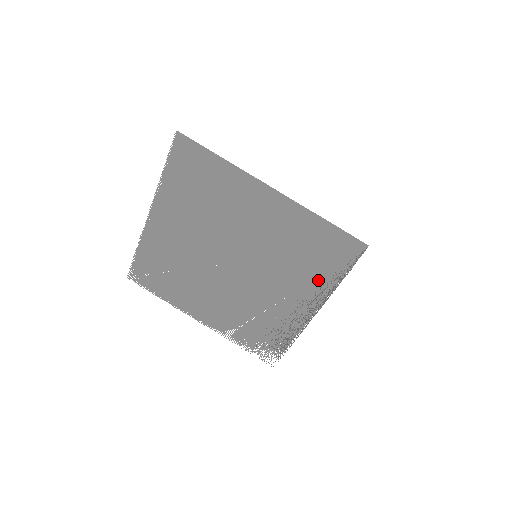
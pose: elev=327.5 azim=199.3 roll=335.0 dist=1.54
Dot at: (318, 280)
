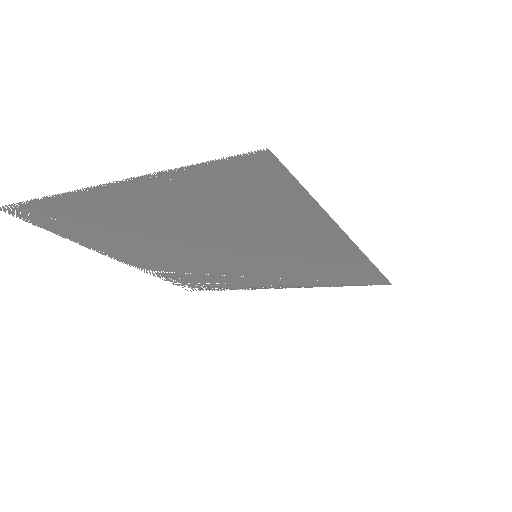
Dot at: (310, 281)
